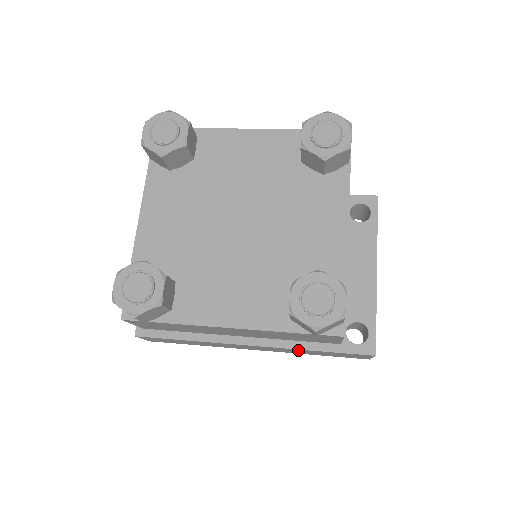
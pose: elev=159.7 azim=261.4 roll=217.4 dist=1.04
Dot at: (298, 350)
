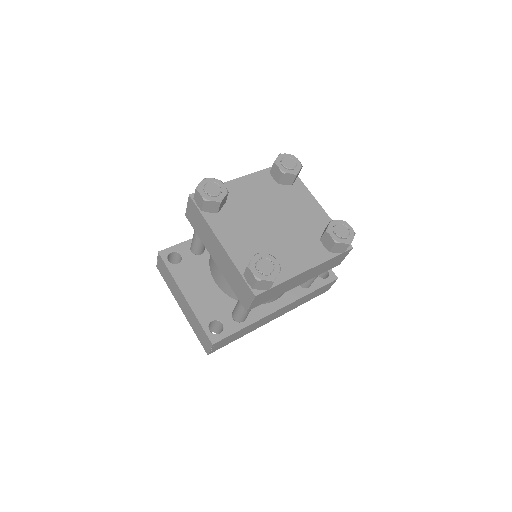
Dot at: (302, 299)
